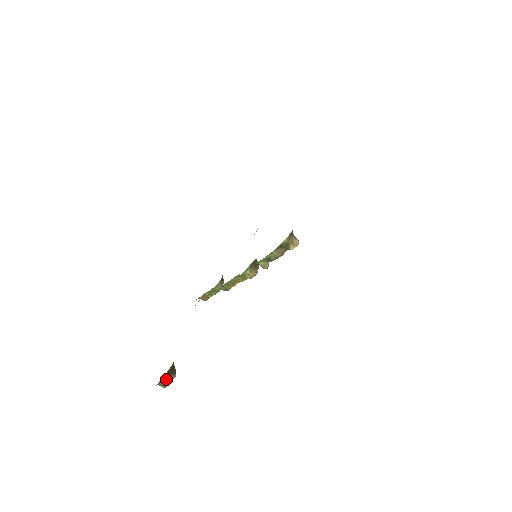
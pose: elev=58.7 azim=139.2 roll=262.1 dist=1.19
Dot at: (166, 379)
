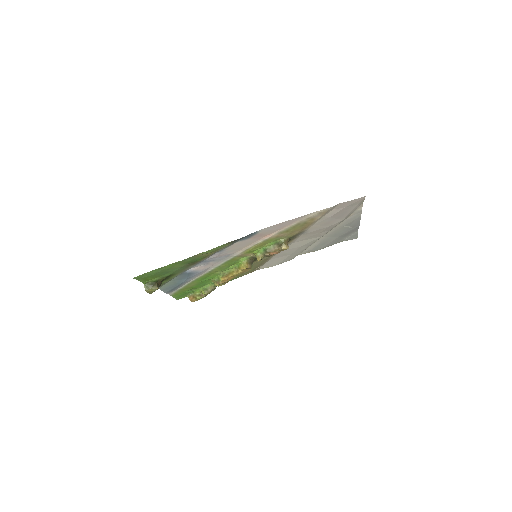
Dot at: (152, 284)
